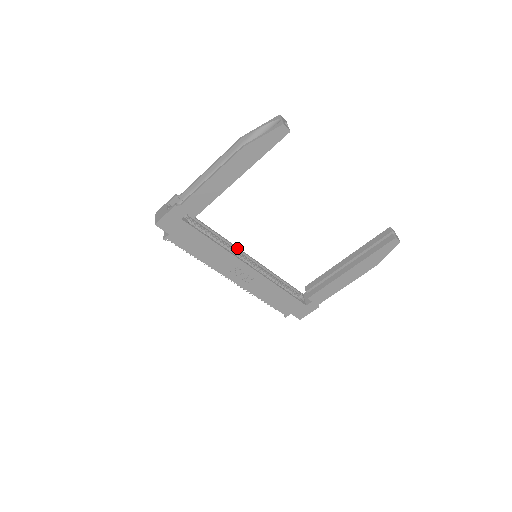
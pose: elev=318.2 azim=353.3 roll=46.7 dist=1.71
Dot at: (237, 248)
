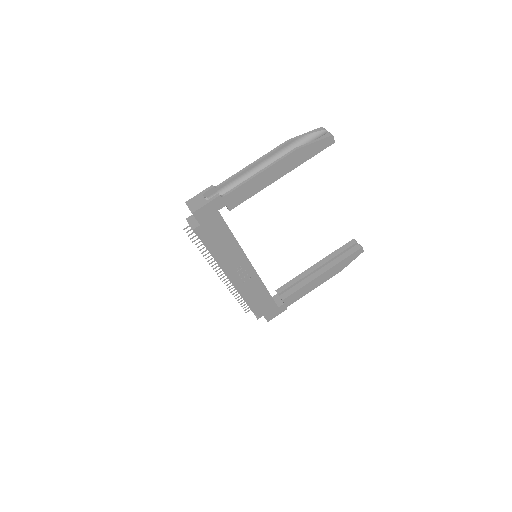
Dot at: occluded
